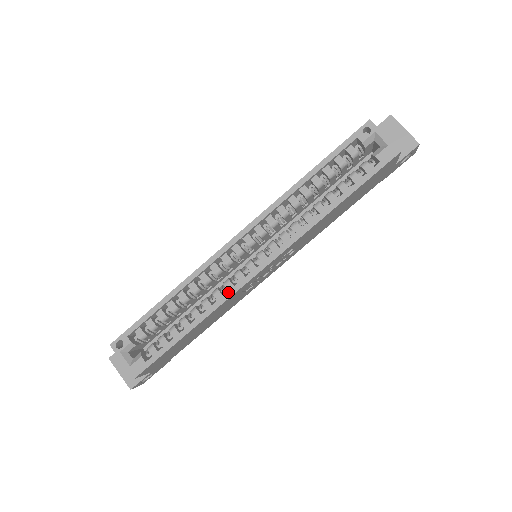
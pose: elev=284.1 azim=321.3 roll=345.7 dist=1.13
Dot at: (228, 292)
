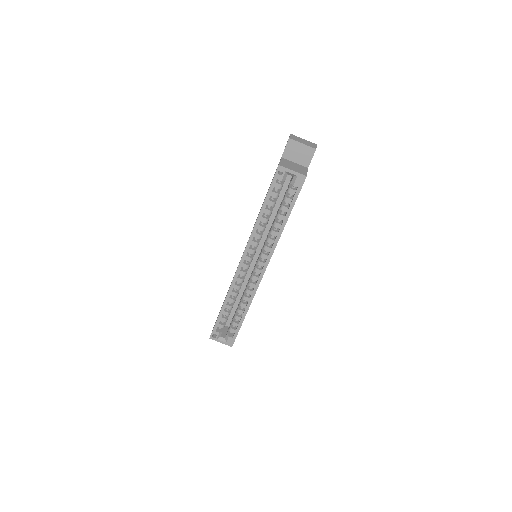
Dot at: (254, 290)
